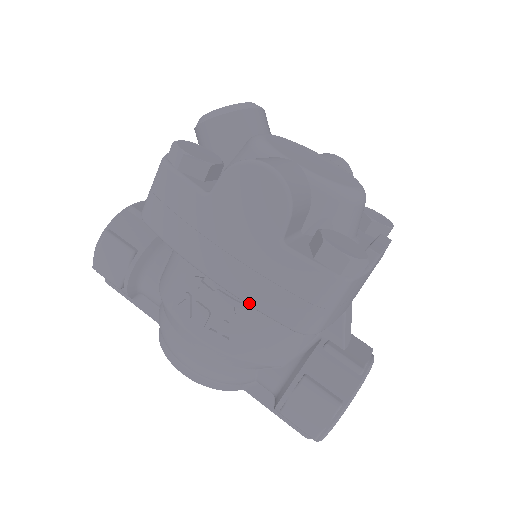
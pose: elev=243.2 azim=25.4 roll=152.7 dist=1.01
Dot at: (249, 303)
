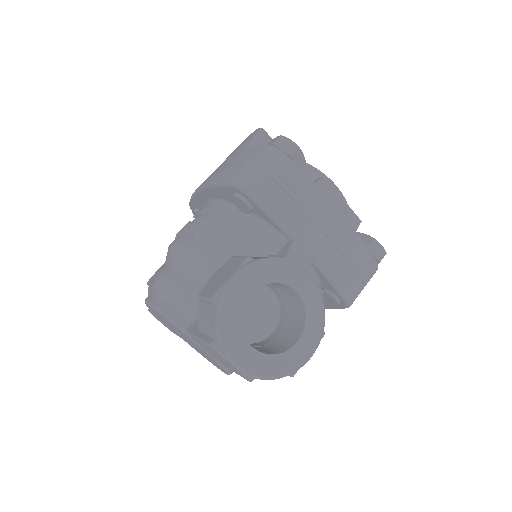
Dot at: (213, 182)
